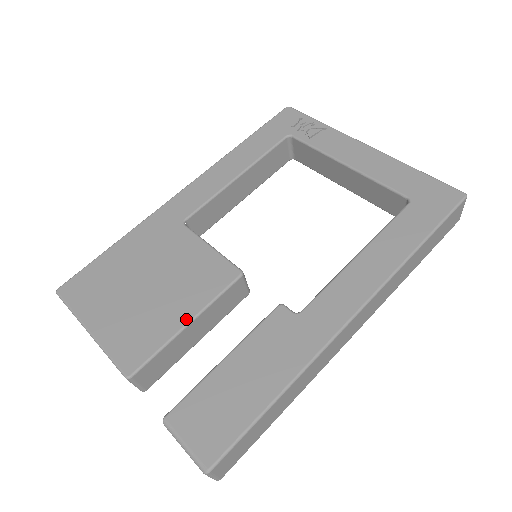
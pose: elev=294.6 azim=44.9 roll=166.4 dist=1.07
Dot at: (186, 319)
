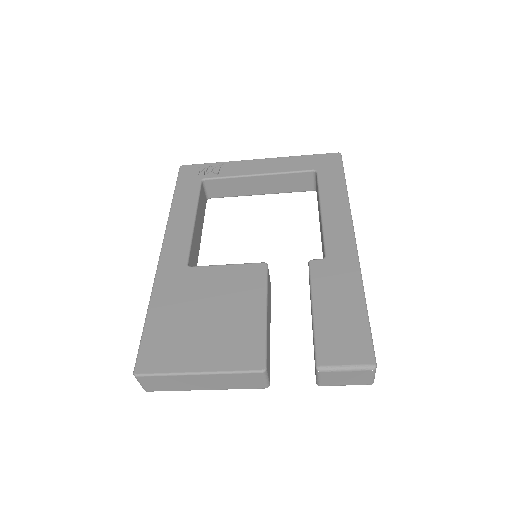
Dot at: (262, 310)
